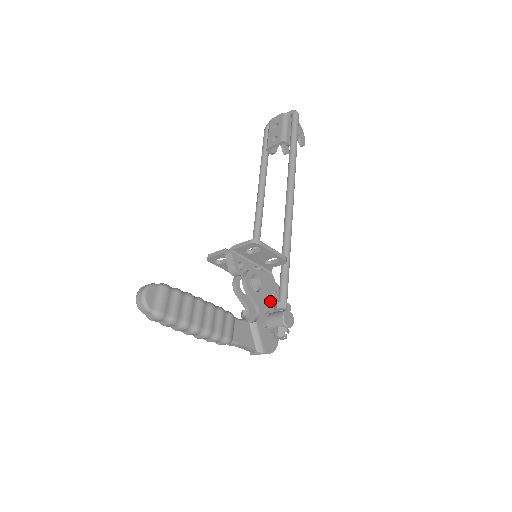
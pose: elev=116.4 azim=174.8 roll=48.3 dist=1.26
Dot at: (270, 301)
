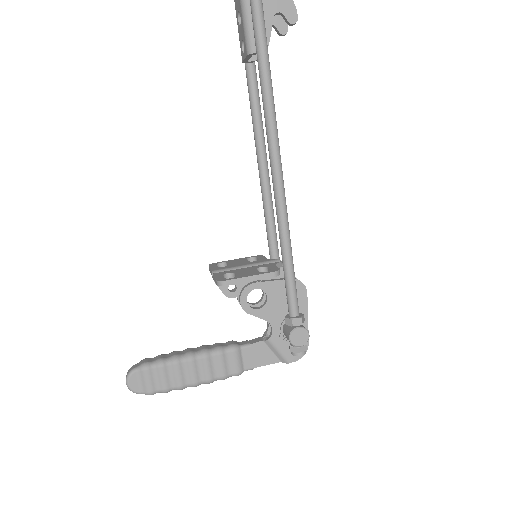
Dot at: (285, 305)
